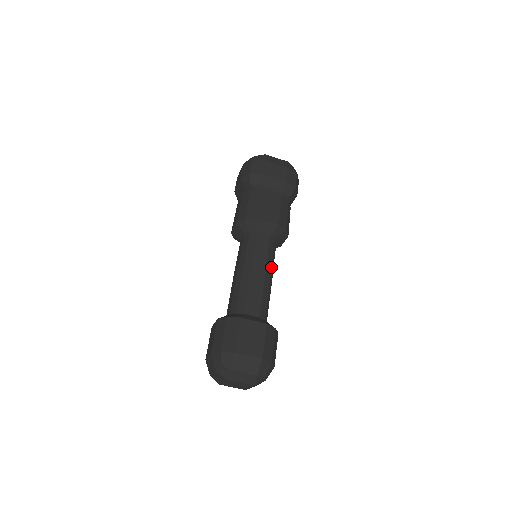
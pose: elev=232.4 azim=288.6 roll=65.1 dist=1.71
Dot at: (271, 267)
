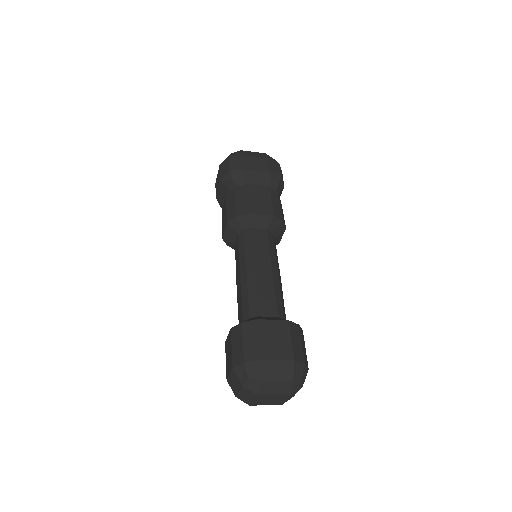
Dot at: (276, 262)
